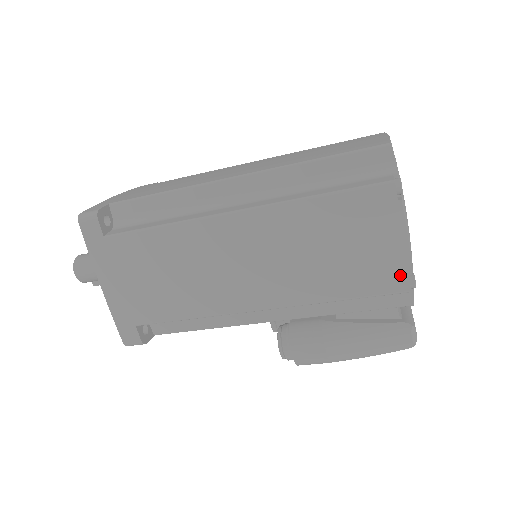
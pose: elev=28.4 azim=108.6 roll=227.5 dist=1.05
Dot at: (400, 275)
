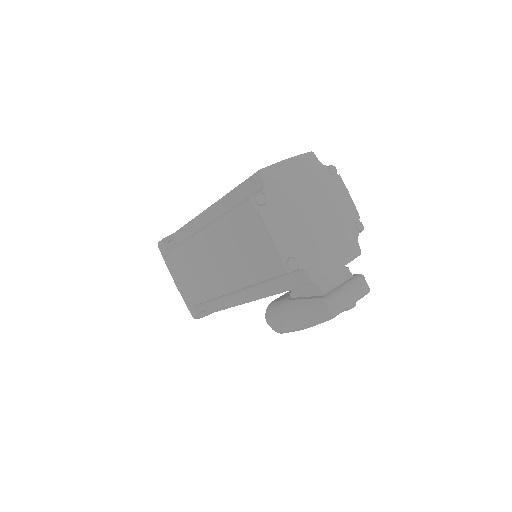
Dot at: (277, 261)
